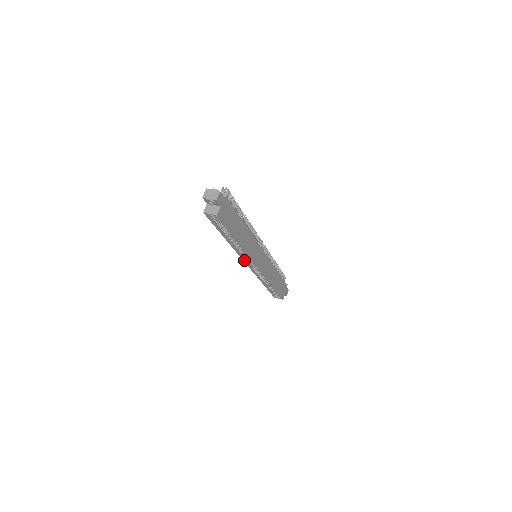
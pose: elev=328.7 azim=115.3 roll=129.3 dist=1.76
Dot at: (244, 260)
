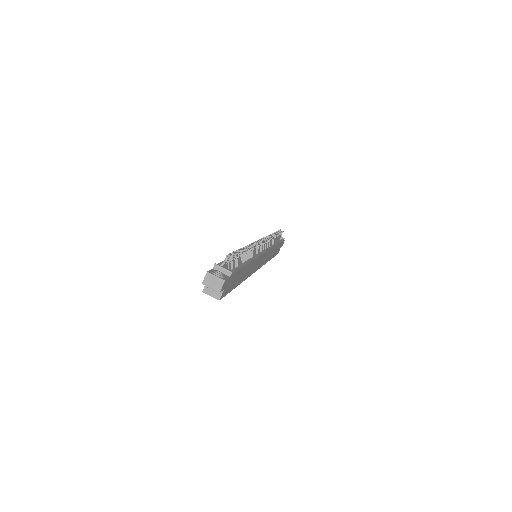
Dot at: occluded
